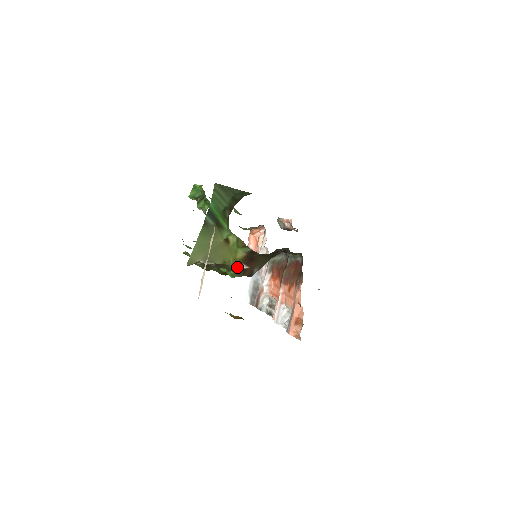
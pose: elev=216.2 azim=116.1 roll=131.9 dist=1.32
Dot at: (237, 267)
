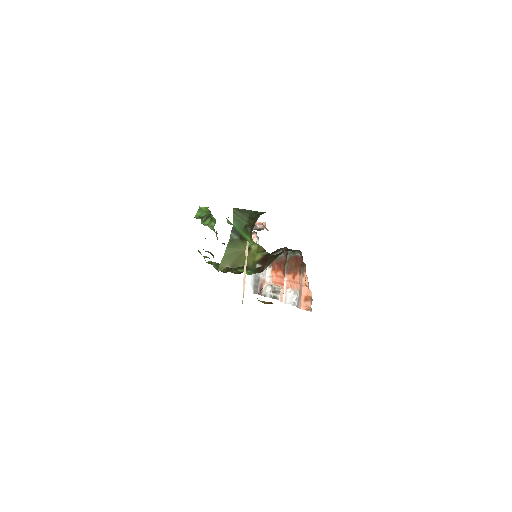
Dot at: (254, 267)
